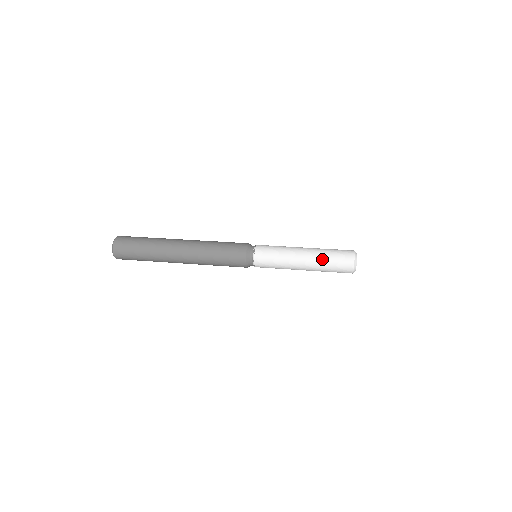
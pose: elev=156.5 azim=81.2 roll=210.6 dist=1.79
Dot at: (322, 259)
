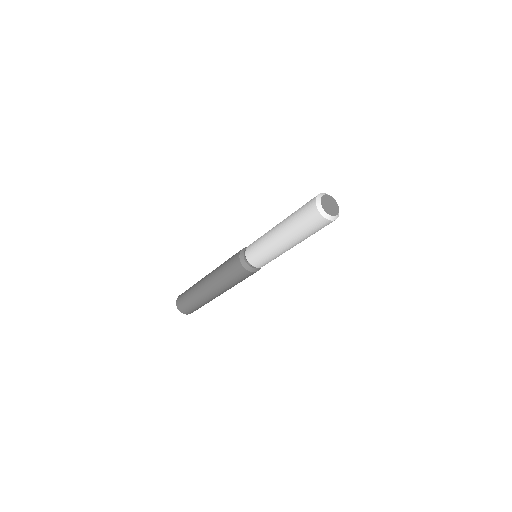
Dot at: (290, 220)
